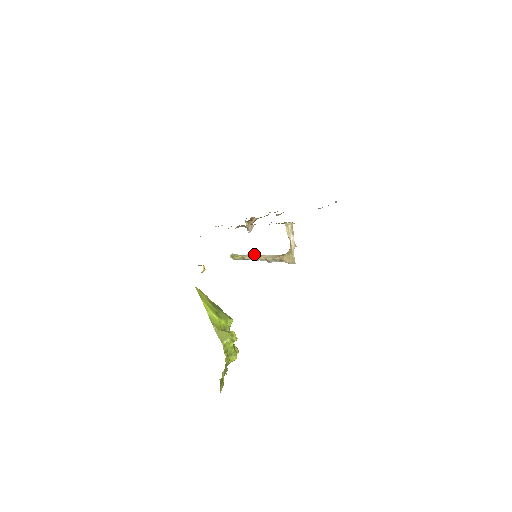
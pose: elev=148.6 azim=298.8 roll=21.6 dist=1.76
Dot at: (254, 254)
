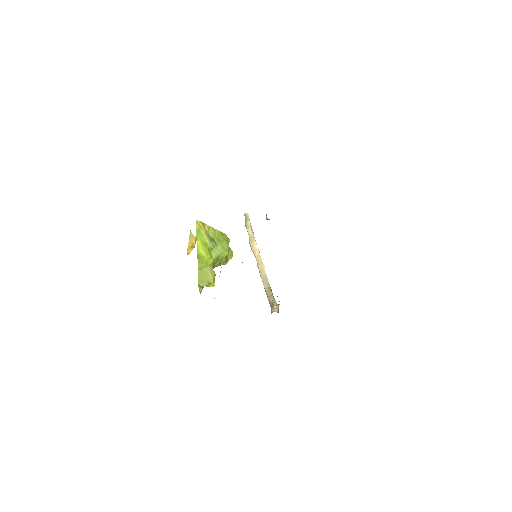
Dot at: (258, 249)
